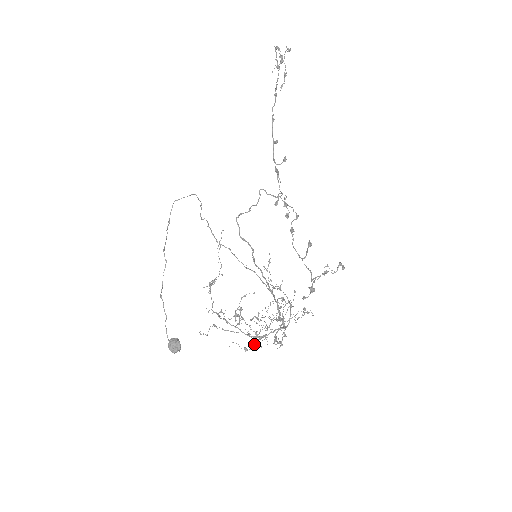
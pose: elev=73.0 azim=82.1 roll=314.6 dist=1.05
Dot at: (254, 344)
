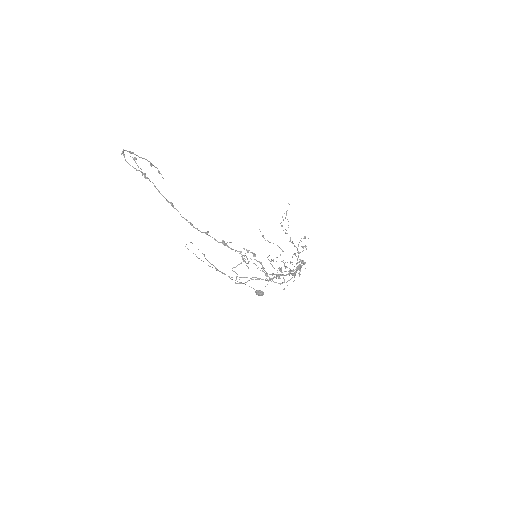
Dot at: occluded
